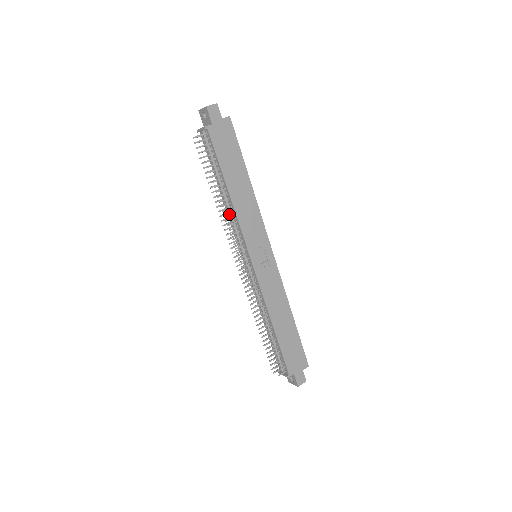
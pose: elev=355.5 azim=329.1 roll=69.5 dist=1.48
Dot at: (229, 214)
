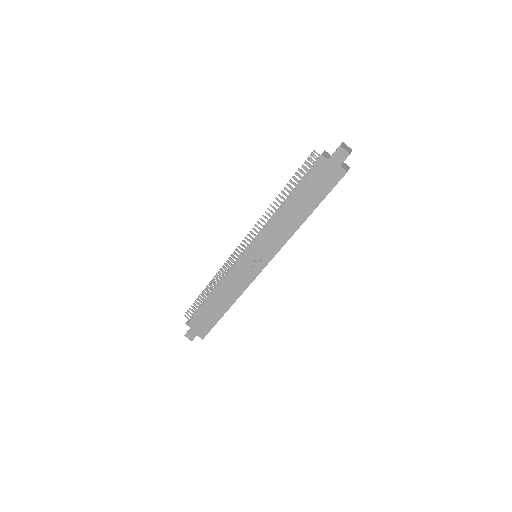
Dot at: (269, 215)
